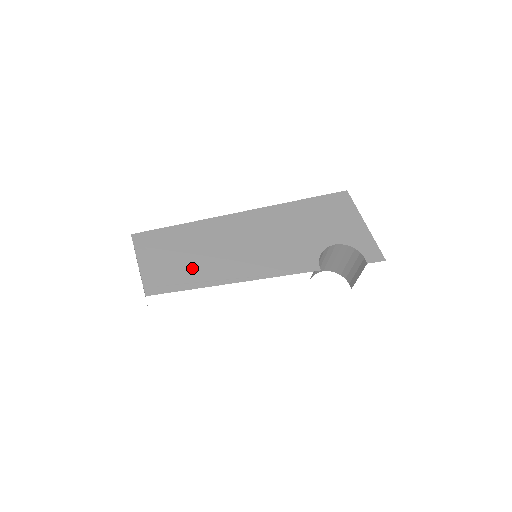
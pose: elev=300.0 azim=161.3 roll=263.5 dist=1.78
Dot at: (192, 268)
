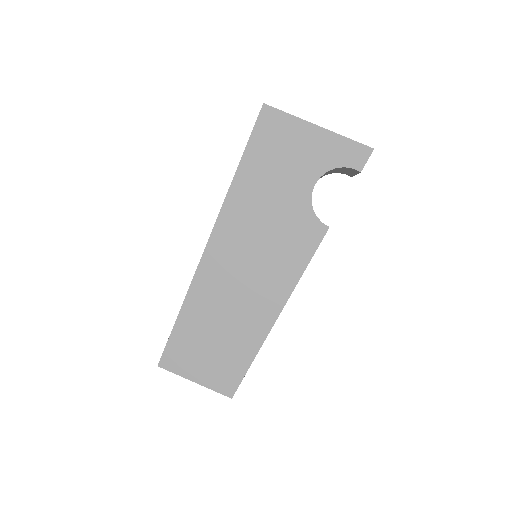
Dot at: (234, 342)
